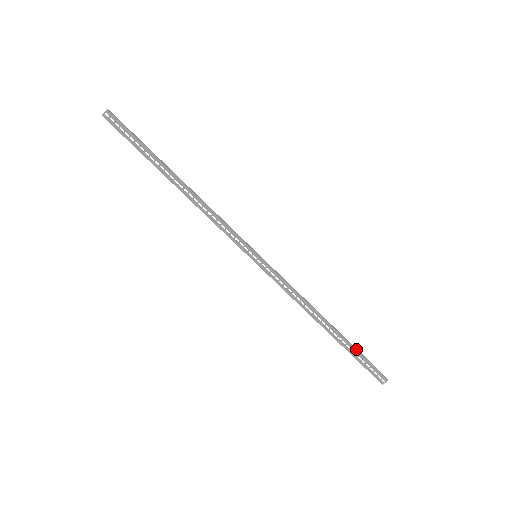
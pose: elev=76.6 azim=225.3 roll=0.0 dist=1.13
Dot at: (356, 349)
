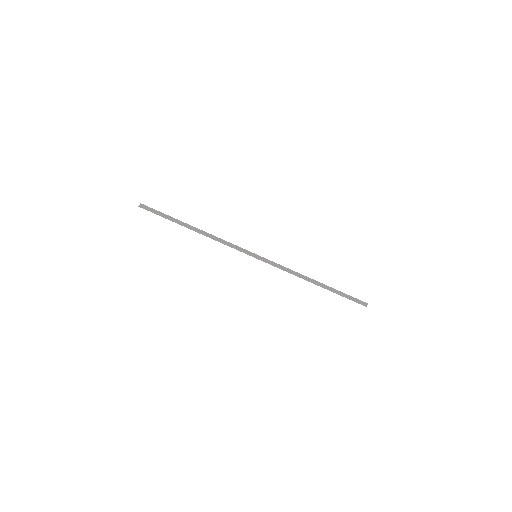
Dot at: (339, 292)
